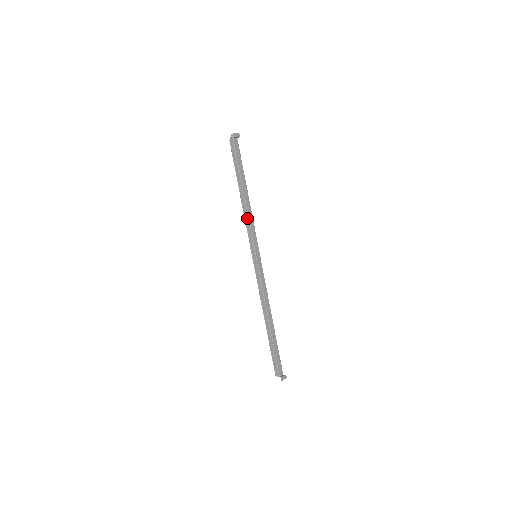
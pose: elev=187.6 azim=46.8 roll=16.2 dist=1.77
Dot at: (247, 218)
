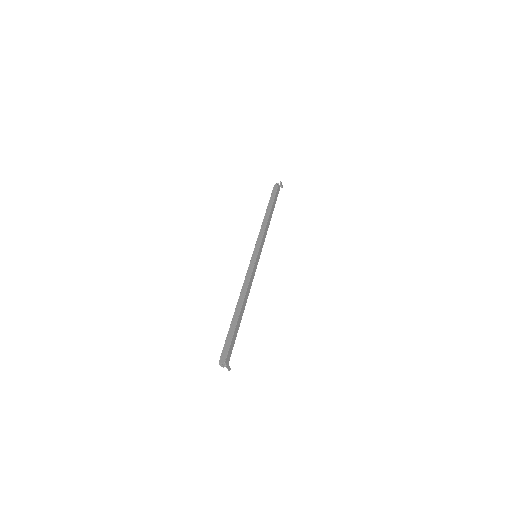
Dot at: (264, 228)
